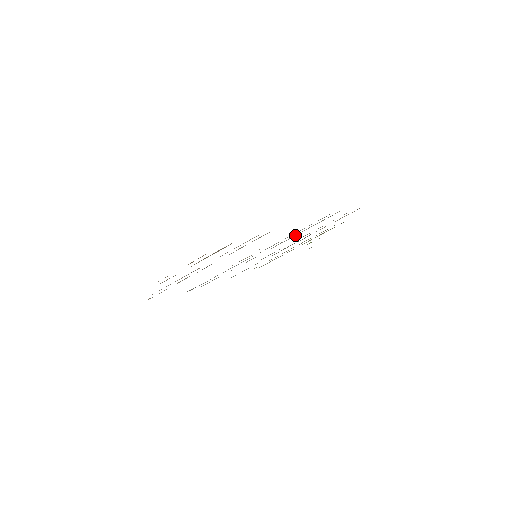
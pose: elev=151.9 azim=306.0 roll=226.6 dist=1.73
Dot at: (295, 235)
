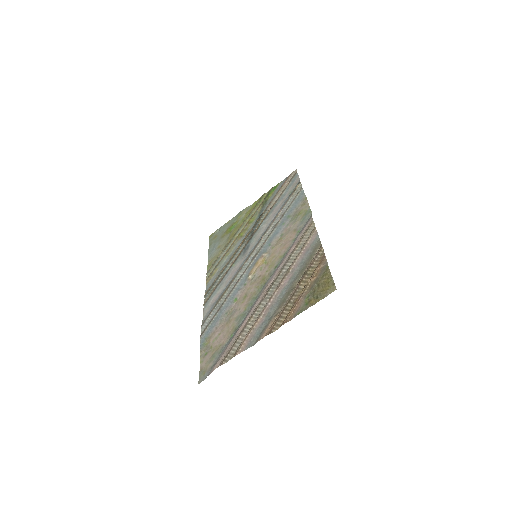
Dot at: (275, 220)
